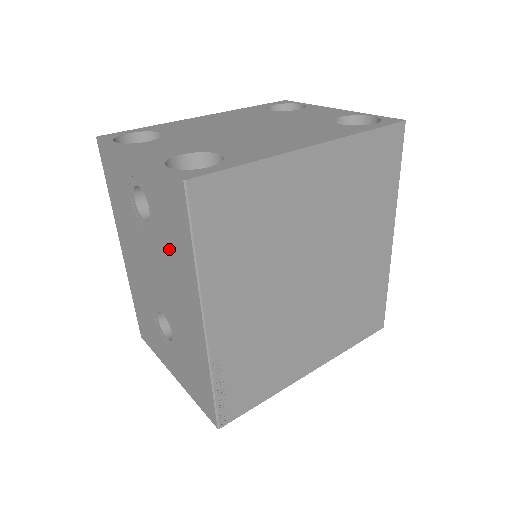
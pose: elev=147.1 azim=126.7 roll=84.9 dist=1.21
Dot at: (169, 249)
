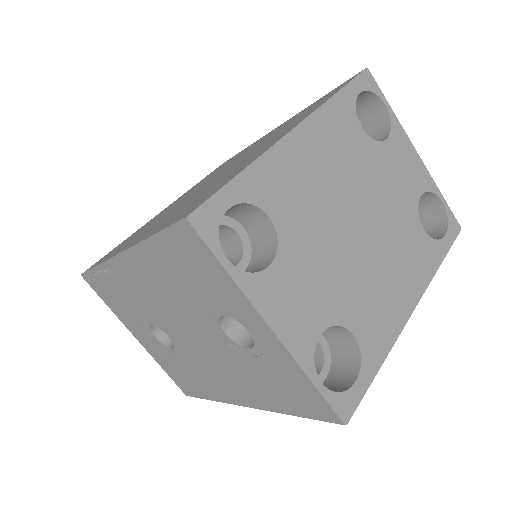
Dot at: (251, 375)
